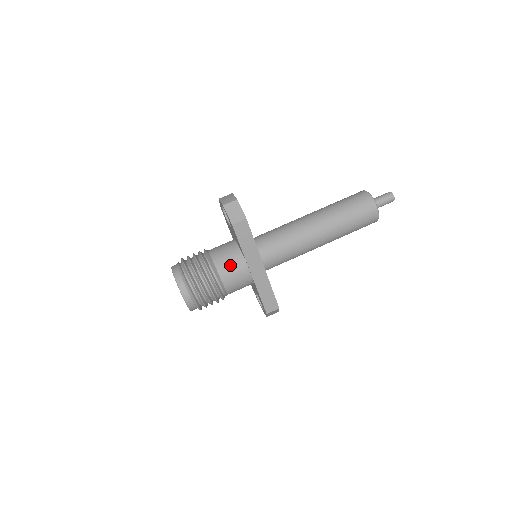
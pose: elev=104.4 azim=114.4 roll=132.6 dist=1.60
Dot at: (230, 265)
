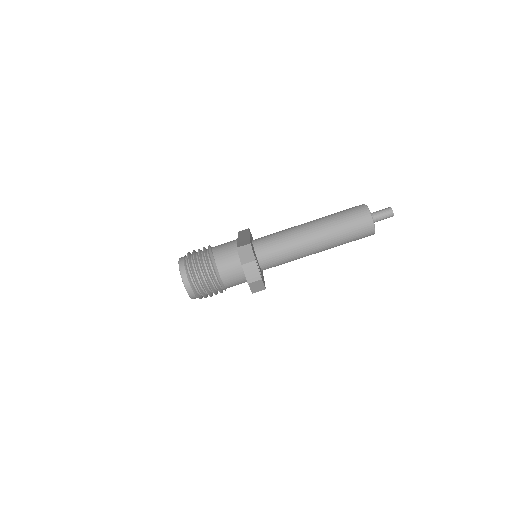
Dot at: (237, 284)
